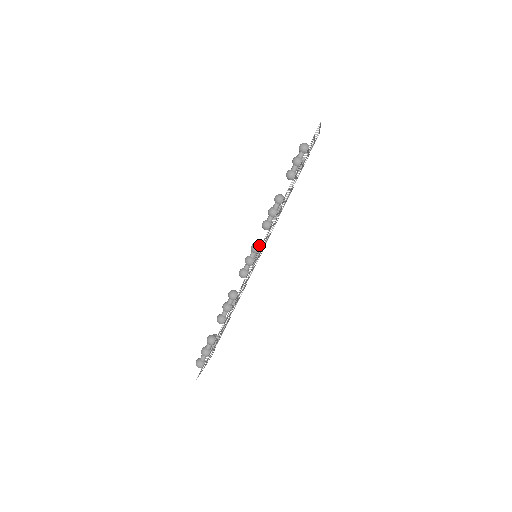
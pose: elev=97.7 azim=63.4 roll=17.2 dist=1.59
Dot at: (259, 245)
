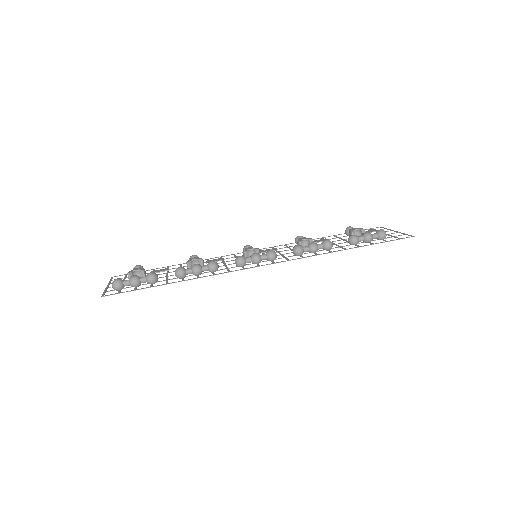
Dot at: occluded
